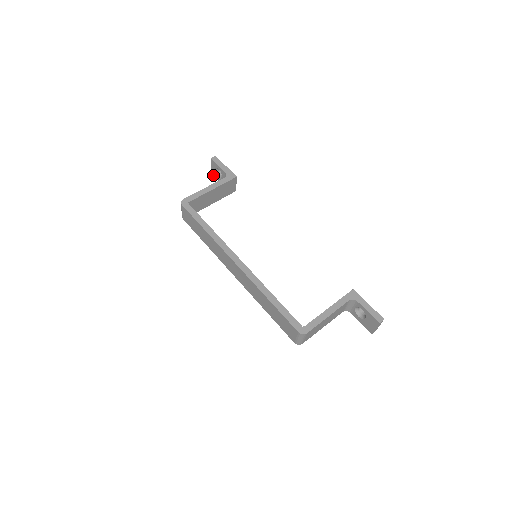
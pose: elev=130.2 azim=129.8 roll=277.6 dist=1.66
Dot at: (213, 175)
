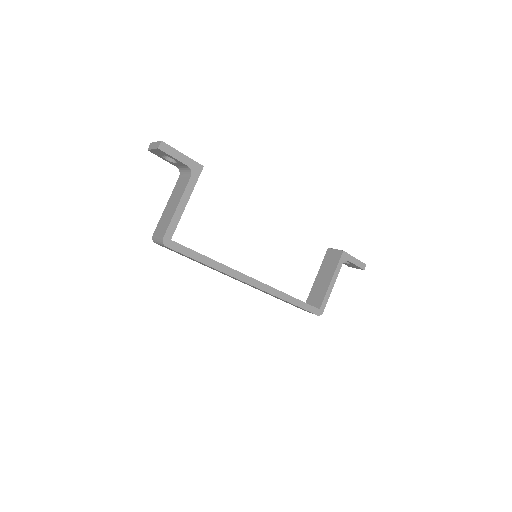
Dot at: (153, 153)
